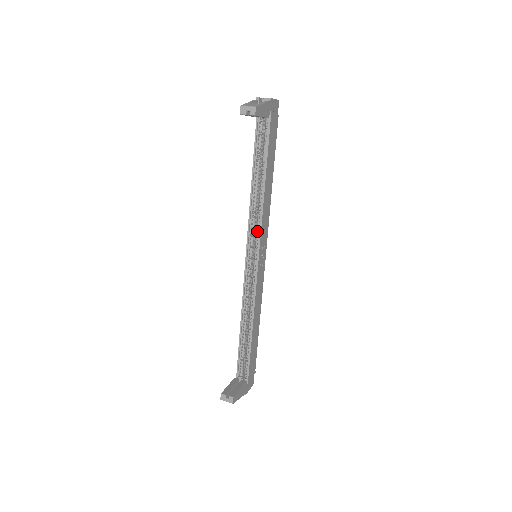
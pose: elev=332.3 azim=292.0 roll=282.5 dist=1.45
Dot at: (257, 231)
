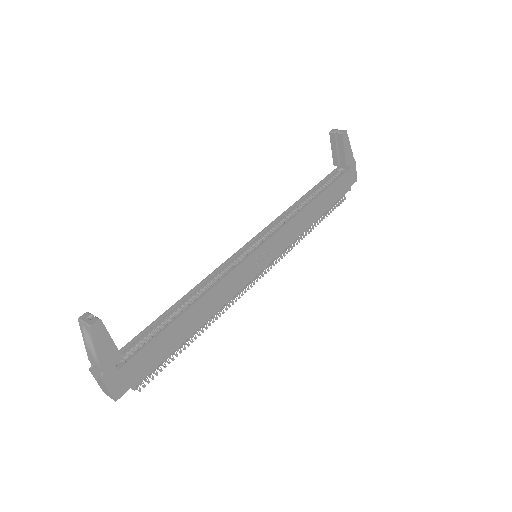
Dot at: (277, 230)
